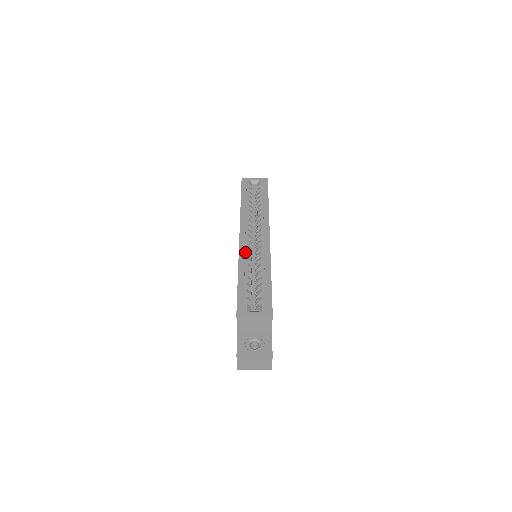
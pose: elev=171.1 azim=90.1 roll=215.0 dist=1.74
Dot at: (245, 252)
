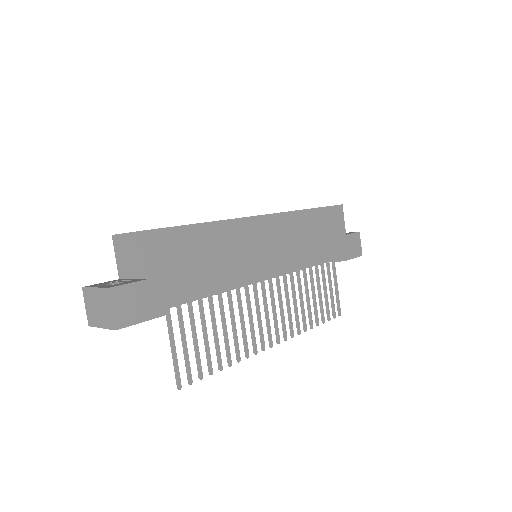
Dot at: occluded
